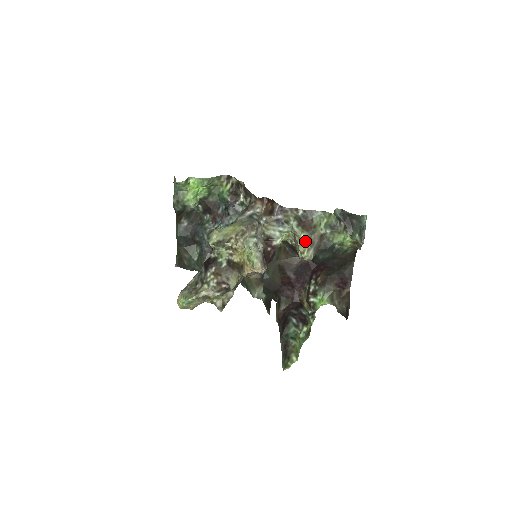
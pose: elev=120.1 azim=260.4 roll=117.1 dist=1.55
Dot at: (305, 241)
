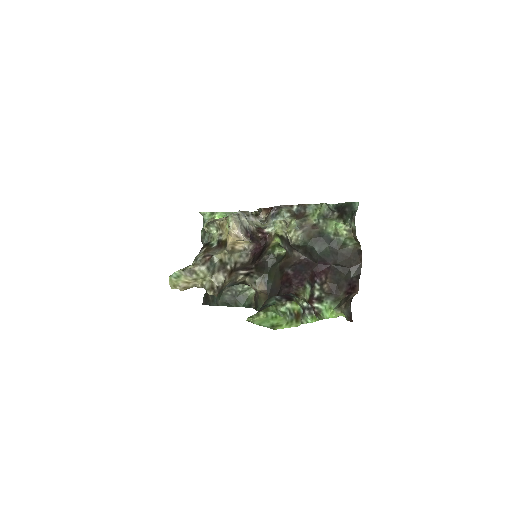
Dot at: (294, 225)
